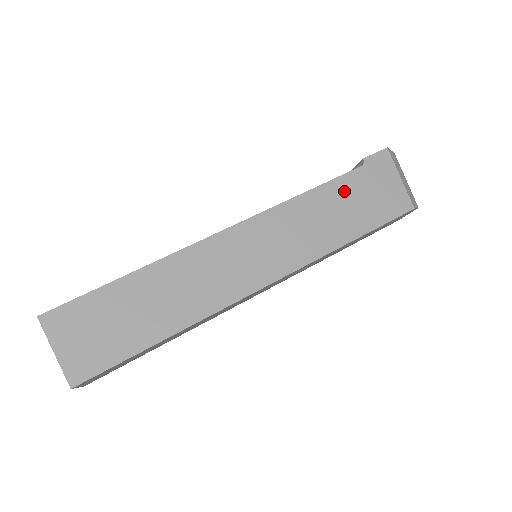
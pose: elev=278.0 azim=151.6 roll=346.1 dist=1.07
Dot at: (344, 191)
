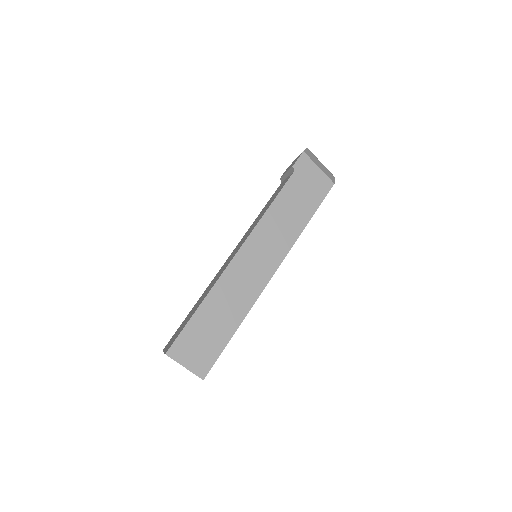
Dot at: (291, 194)
